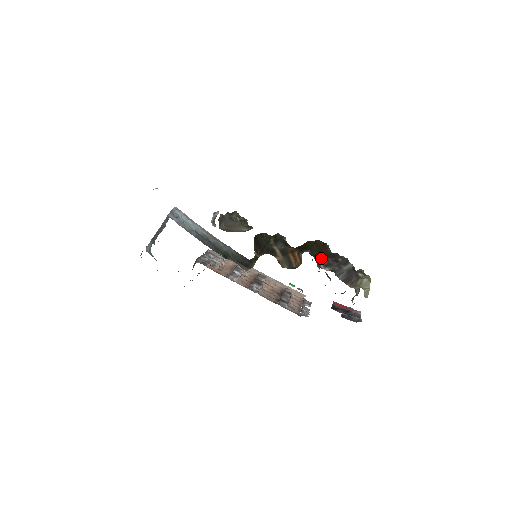
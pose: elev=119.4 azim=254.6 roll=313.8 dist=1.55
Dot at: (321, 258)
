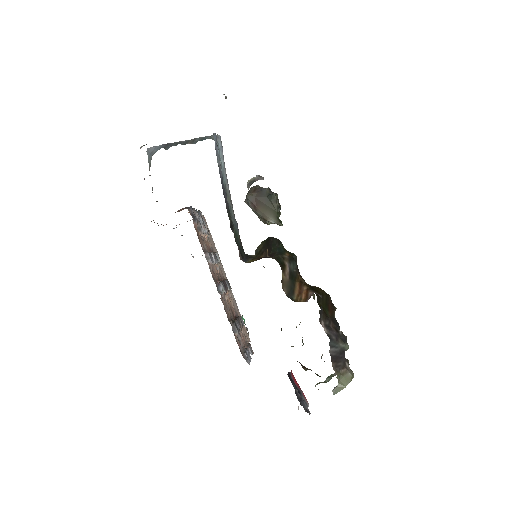
Dot at: (326, 314)
